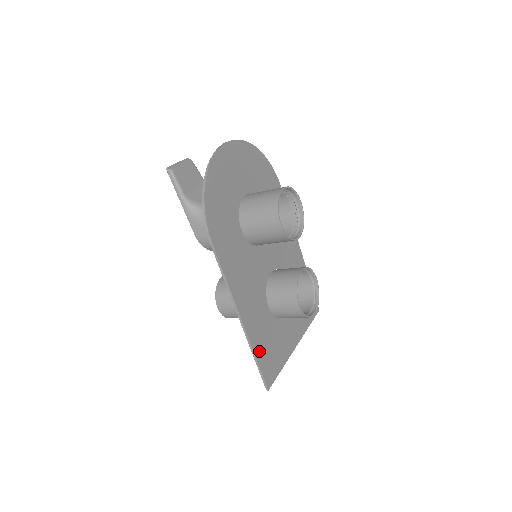
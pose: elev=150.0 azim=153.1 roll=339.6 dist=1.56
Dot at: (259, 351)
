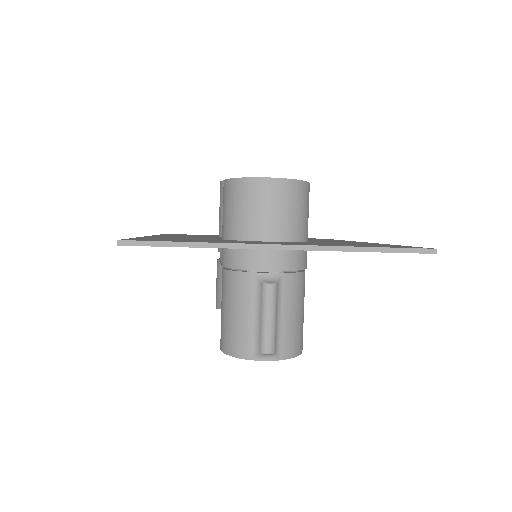
Dot at: occluded
